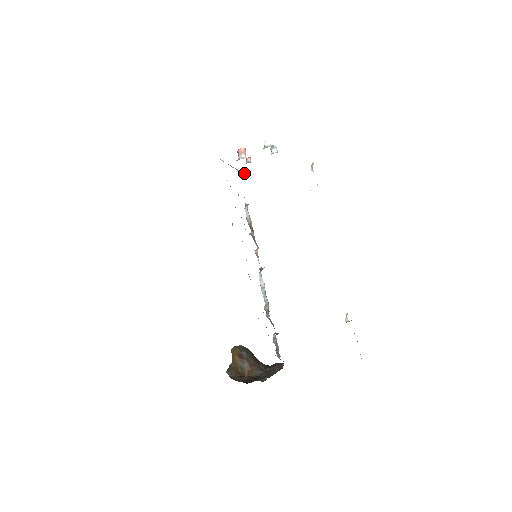
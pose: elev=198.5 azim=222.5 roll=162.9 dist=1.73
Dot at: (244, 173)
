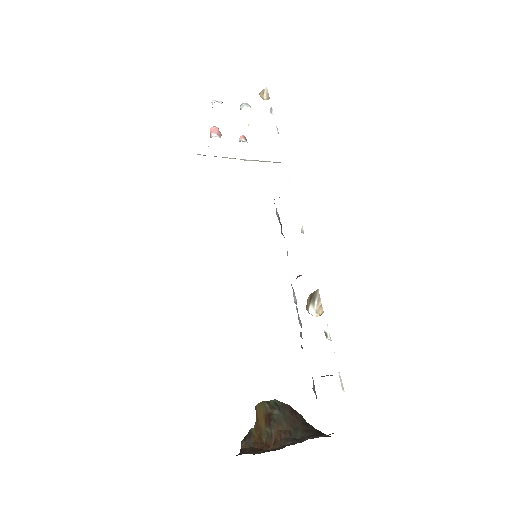
Dot at: occluded
